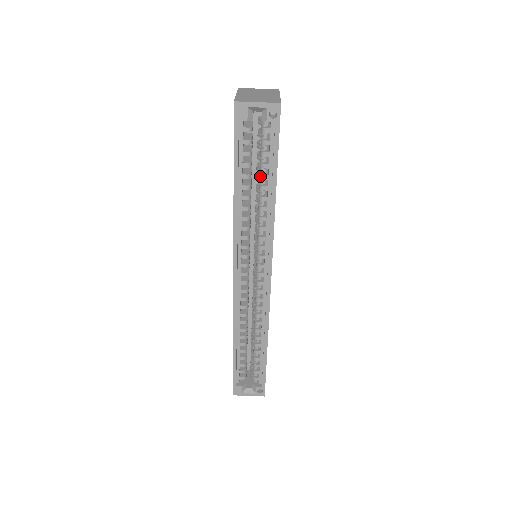
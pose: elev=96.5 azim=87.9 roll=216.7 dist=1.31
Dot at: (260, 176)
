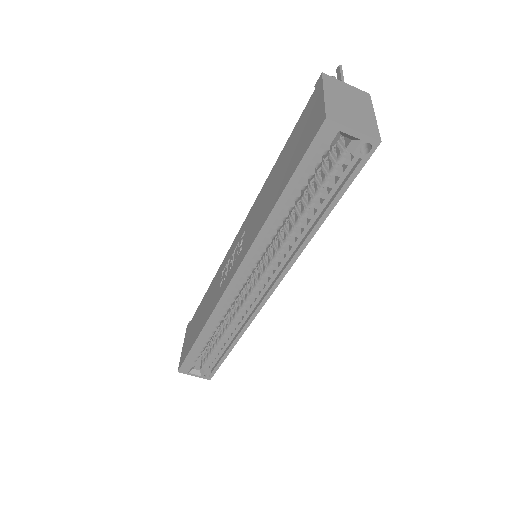
Dot at: (310, 202)
